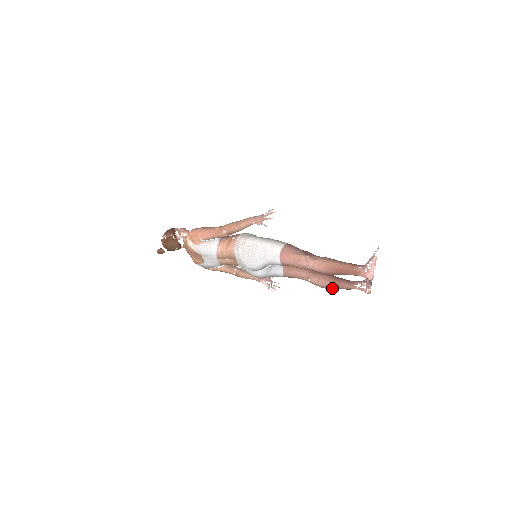
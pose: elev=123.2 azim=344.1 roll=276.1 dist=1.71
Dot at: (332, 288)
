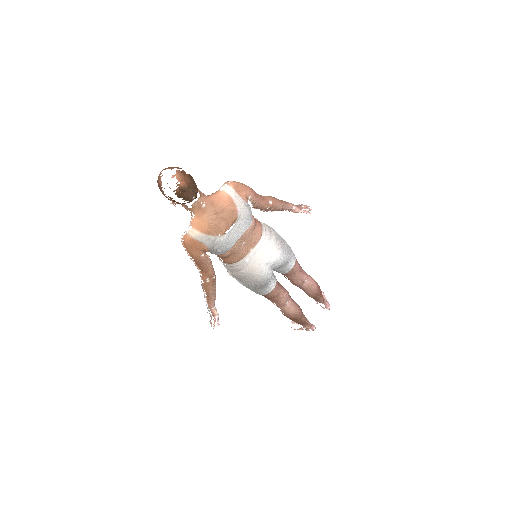
Dot at: (299, 317)
